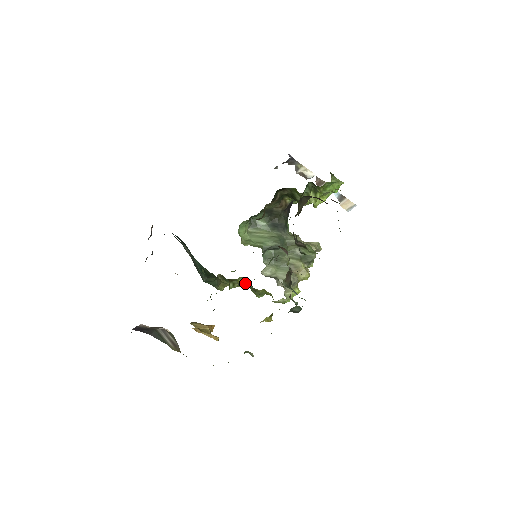
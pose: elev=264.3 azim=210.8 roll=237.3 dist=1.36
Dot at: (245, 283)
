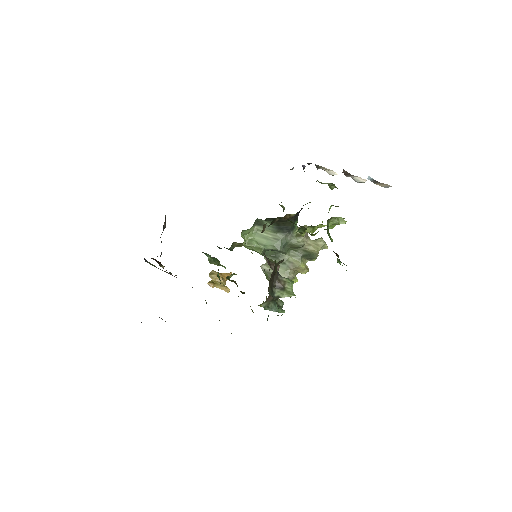
Dot at: occluded
